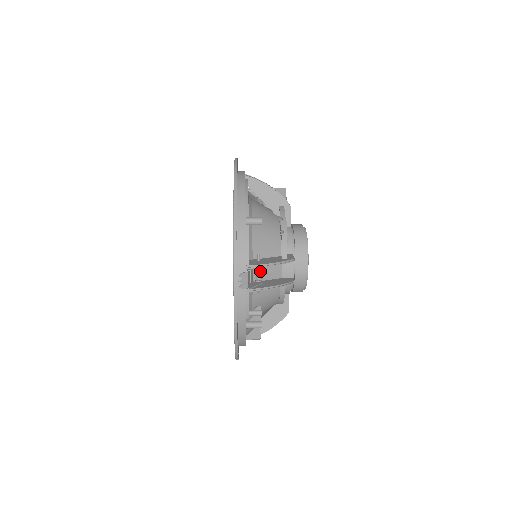
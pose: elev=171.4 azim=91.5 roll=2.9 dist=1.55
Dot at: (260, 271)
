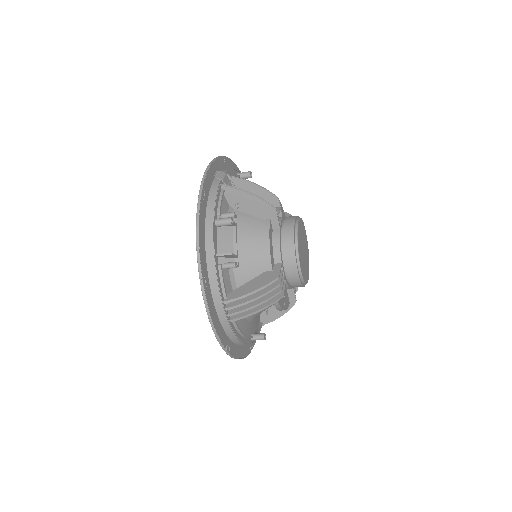
Dot at: occluded
